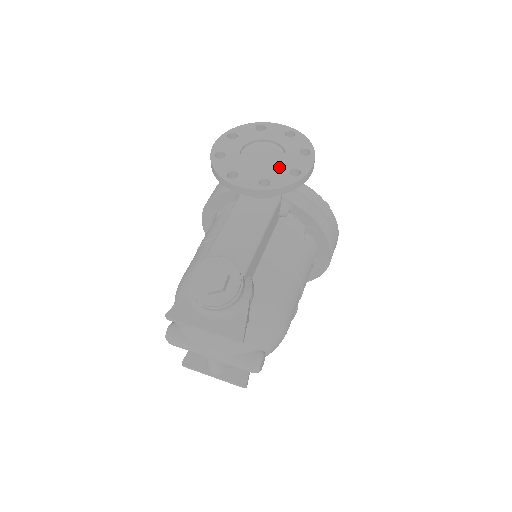
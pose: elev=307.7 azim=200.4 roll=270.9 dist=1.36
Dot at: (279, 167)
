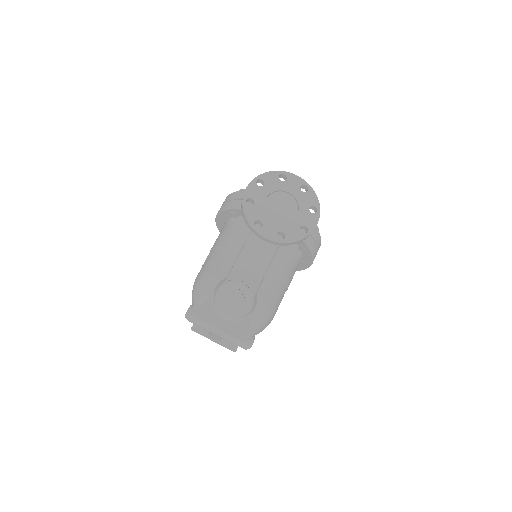
Dot at: (293, 222)
